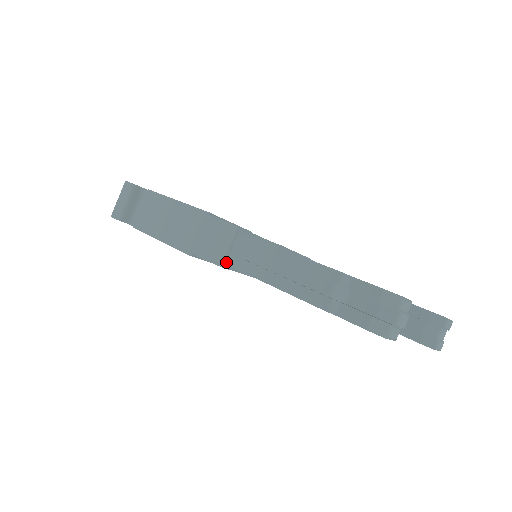
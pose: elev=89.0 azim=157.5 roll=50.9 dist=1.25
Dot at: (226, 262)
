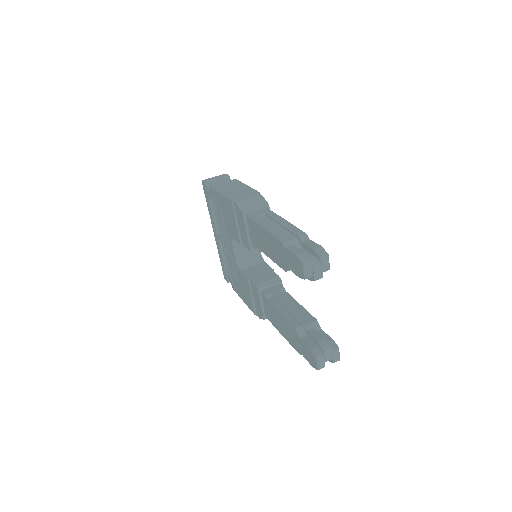
Dot at: (247, 214)
